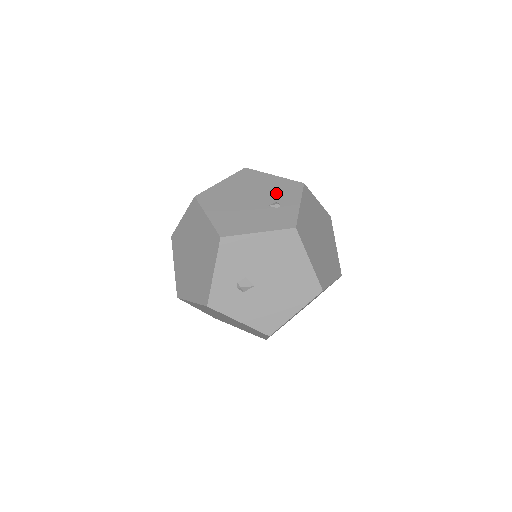
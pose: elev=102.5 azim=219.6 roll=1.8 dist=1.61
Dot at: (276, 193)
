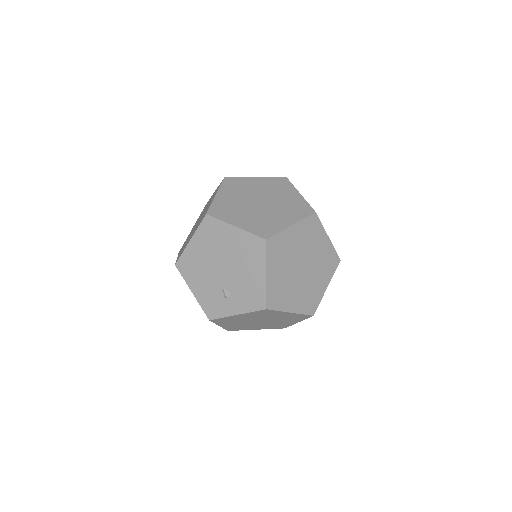
Dot at: (241, 288)
